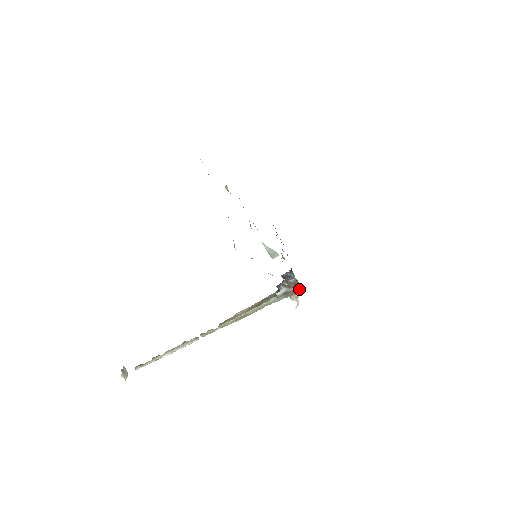
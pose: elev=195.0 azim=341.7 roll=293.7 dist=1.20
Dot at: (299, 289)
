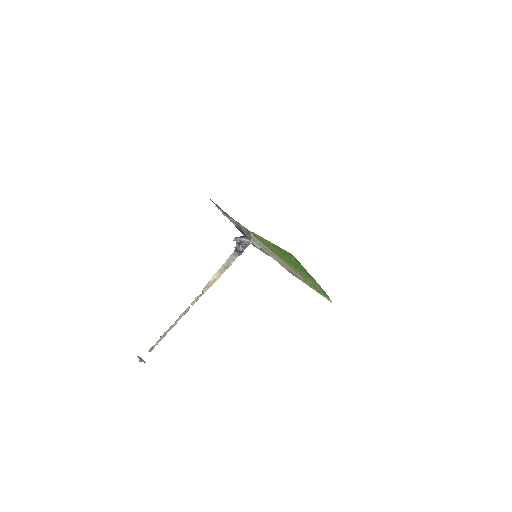
Dot at: occluded
